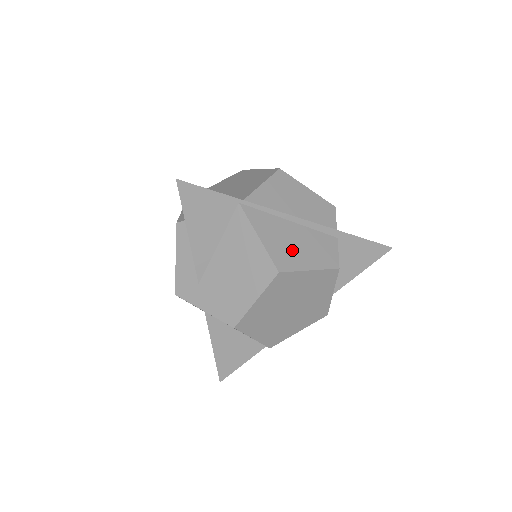
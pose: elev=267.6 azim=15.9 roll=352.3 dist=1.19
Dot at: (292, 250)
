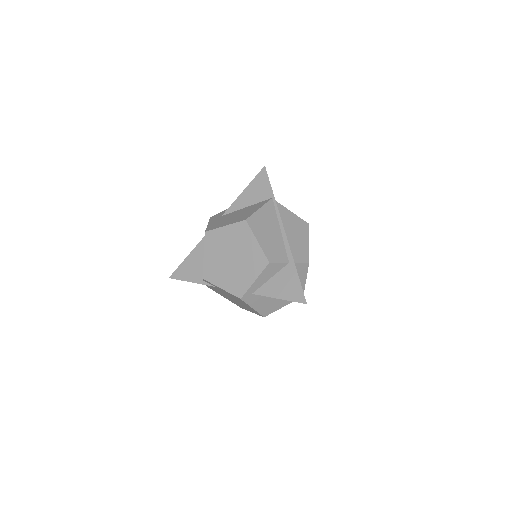
Dot at: (263, 229)
